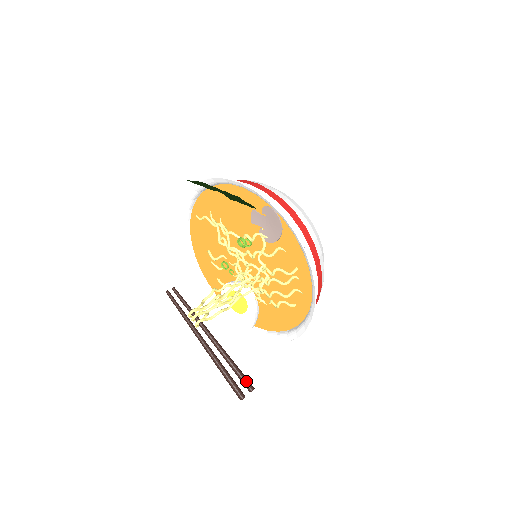
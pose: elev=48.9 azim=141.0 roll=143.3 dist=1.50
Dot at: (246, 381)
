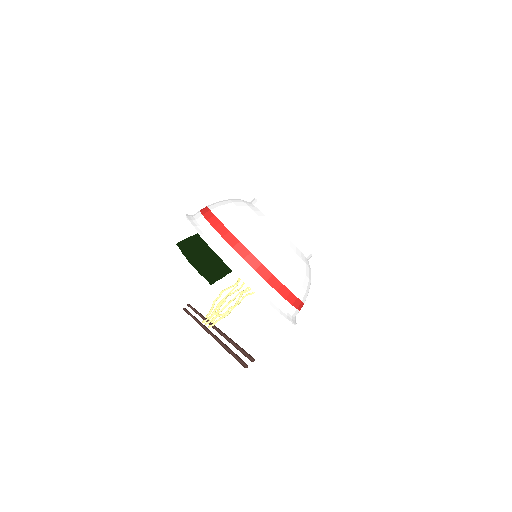
Dot at: (248, 357)
